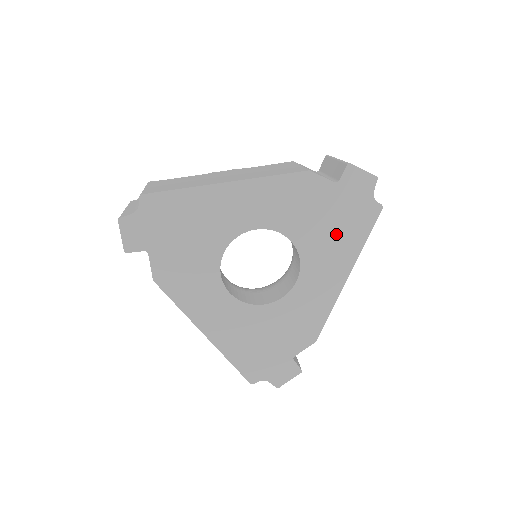
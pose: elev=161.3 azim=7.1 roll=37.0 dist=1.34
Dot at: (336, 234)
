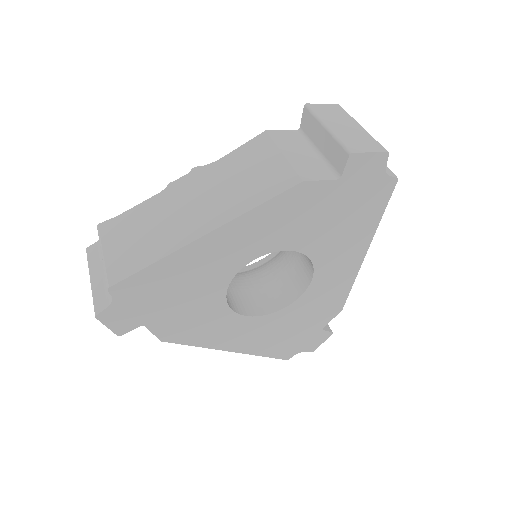
Dot at: (347, 225)
